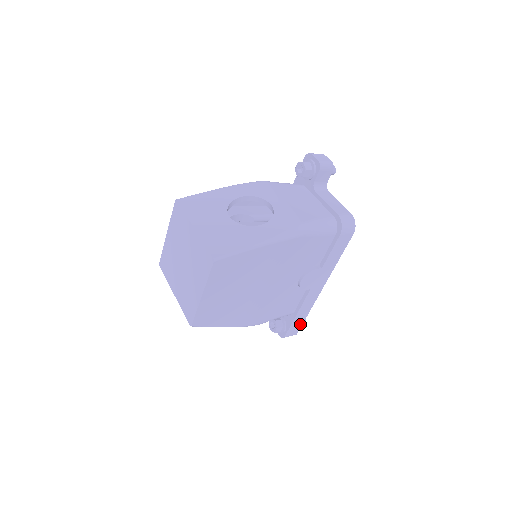
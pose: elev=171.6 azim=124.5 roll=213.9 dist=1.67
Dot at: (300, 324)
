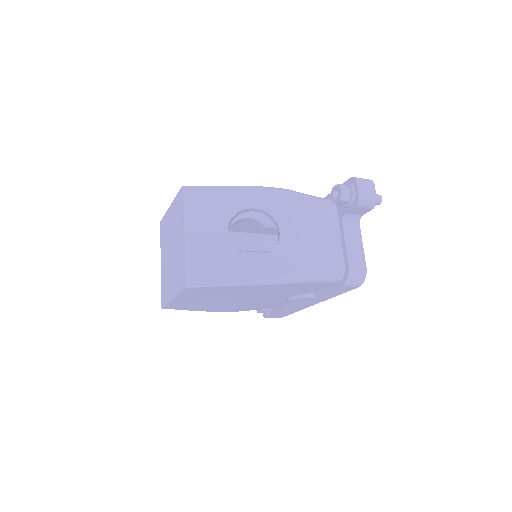
Dot at: (284, 315)
